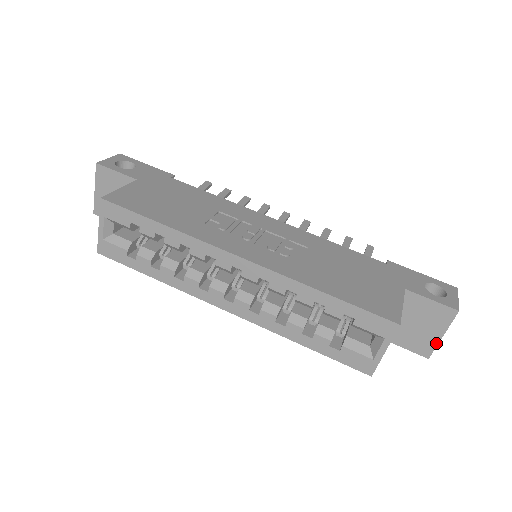
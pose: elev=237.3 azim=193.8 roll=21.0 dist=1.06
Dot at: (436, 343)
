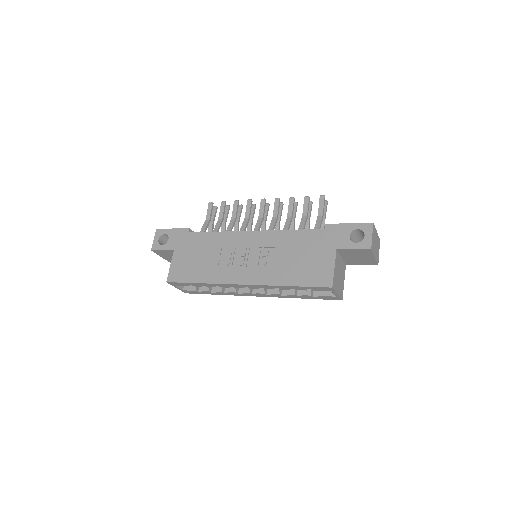
Dot at: (375, 260)
